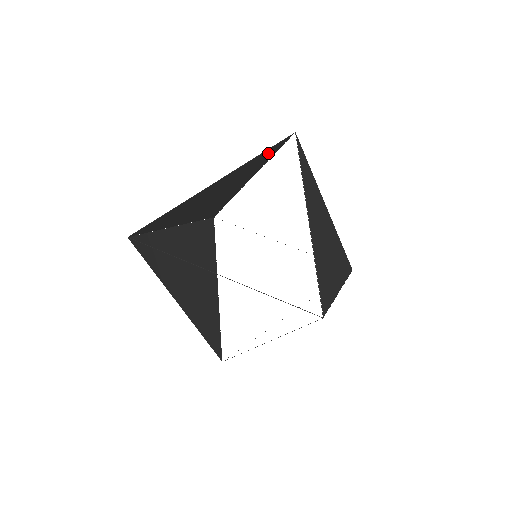
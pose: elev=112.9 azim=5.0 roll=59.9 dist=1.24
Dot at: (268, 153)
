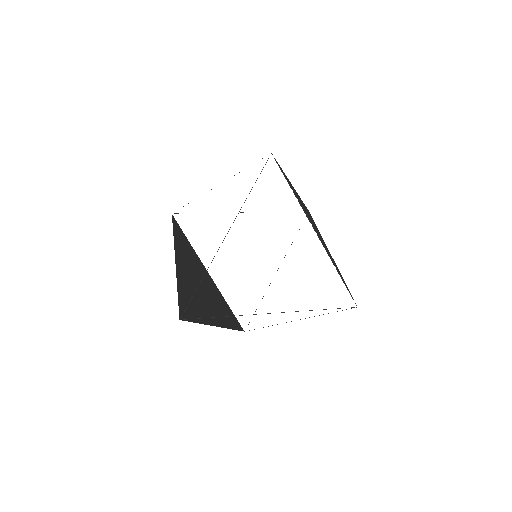
Dot at: occluded
